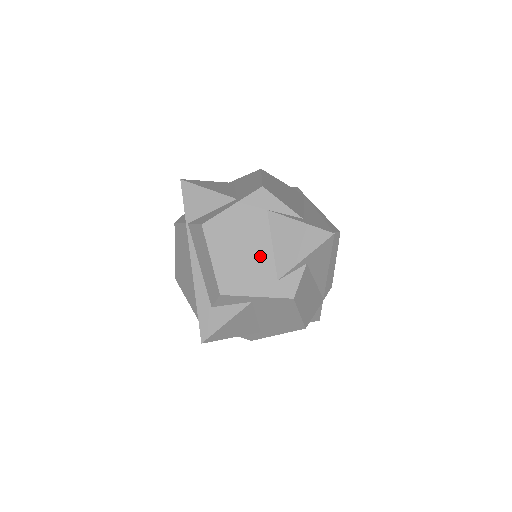
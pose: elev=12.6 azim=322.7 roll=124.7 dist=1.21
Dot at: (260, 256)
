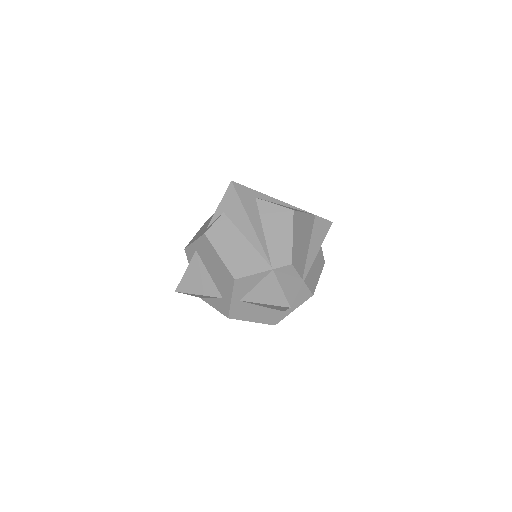
Dot at: occluded
